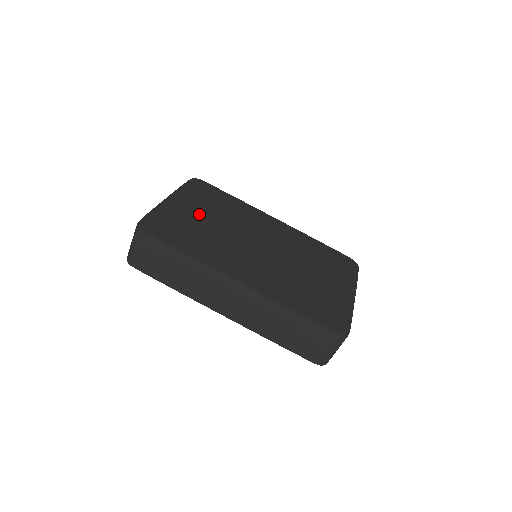
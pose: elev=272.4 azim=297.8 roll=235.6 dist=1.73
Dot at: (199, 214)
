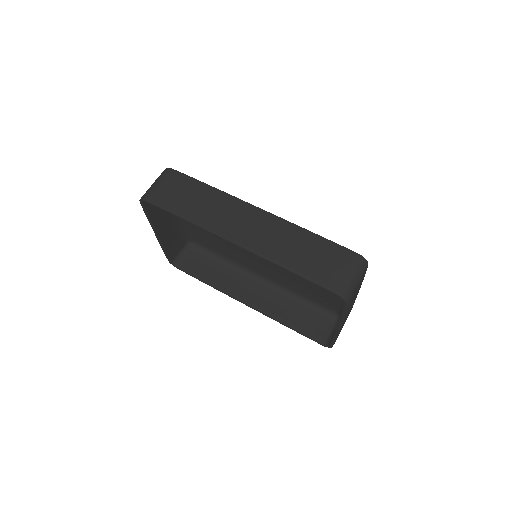
Dot at: occluded
